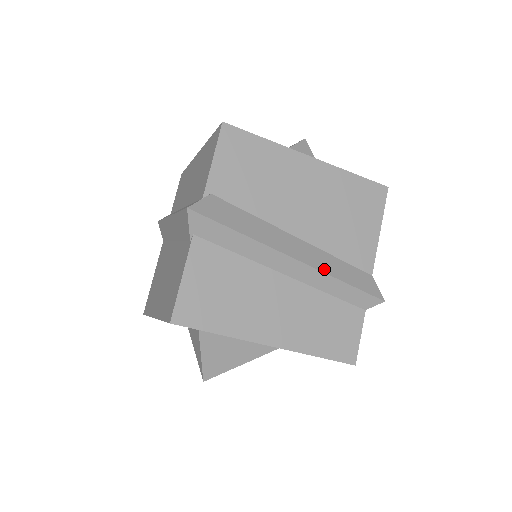
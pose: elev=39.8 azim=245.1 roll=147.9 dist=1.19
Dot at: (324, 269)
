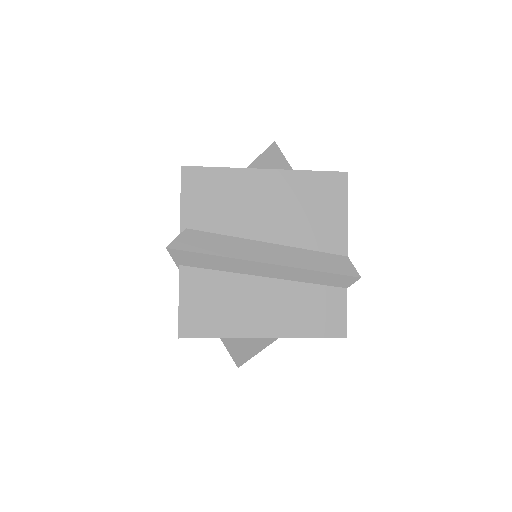
Dot at: (296, 264)
